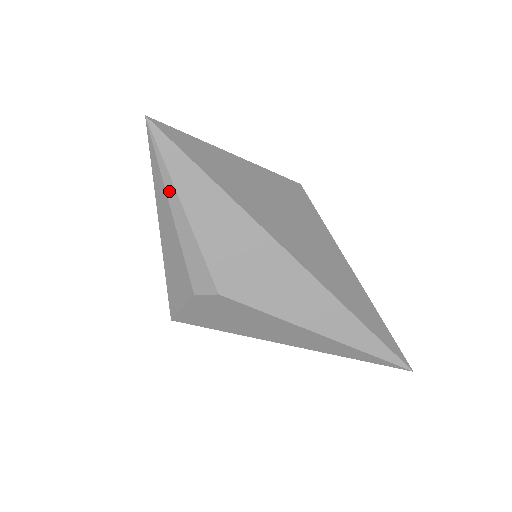
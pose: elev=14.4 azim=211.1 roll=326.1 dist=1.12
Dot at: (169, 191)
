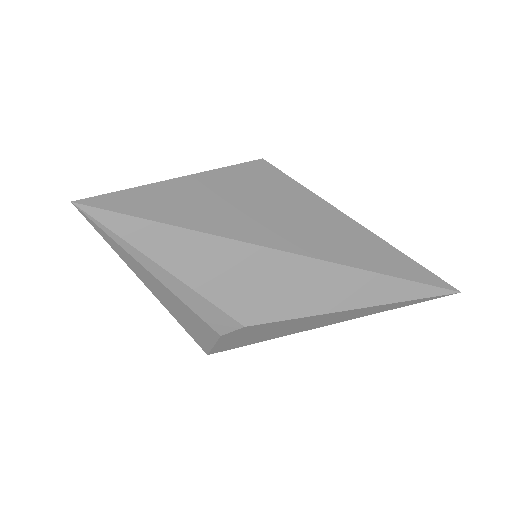
Dot at: (141, 261)
